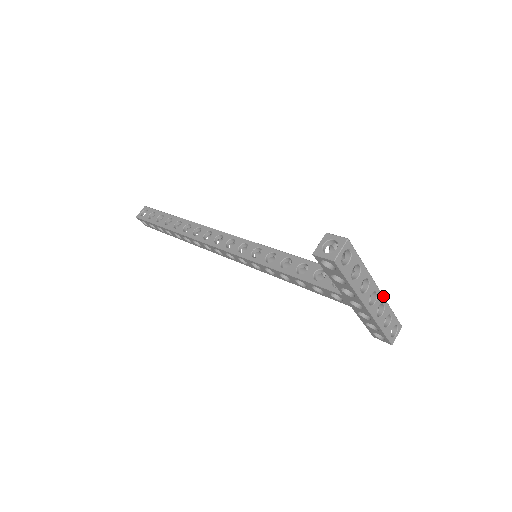
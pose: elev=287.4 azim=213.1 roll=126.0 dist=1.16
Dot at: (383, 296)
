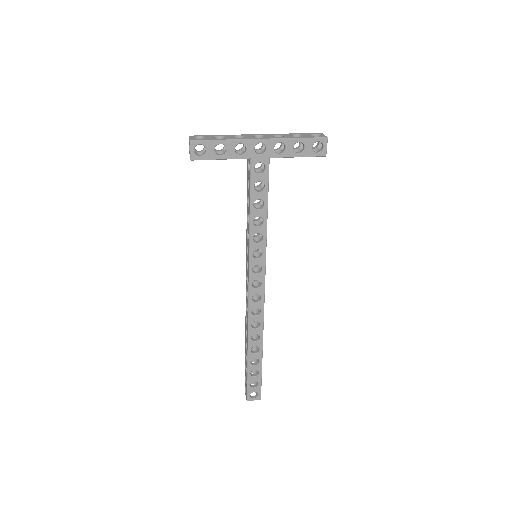
Dot at: (269, 134)
